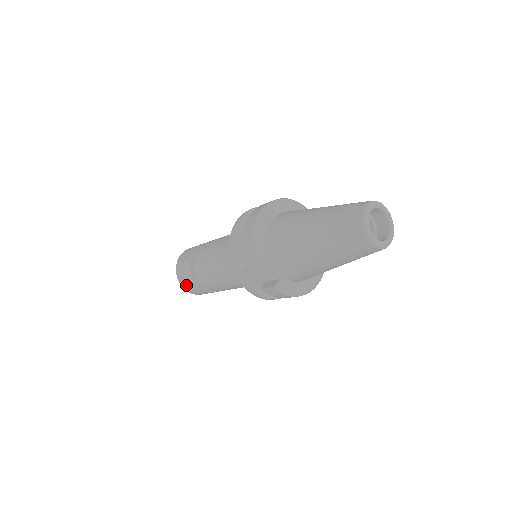
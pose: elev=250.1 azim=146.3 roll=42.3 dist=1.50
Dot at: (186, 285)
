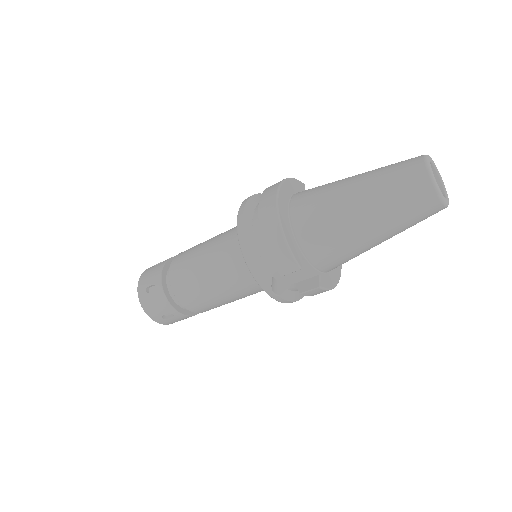
Dot at: (162, 318)
